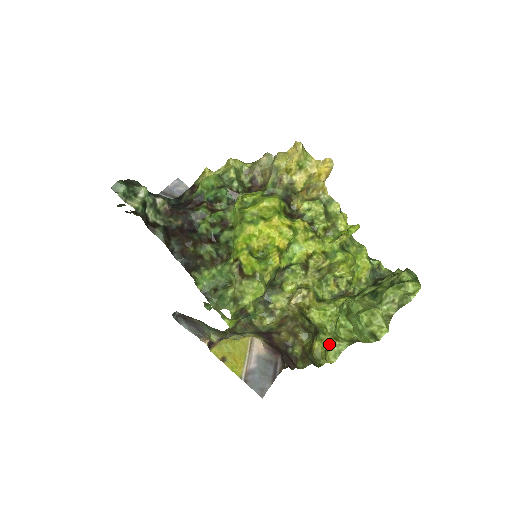
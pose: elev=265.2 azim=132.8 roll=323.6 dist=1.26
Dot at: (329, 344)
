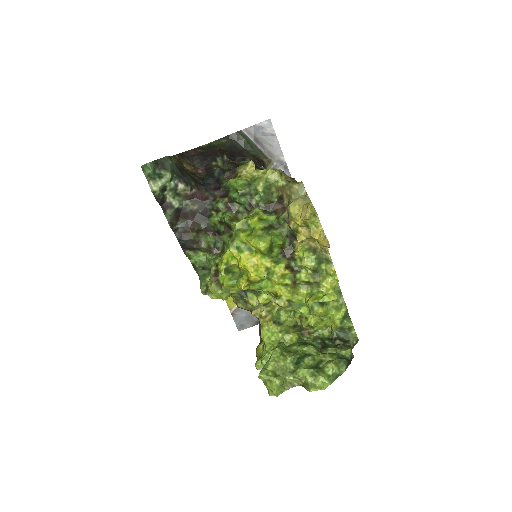
Dot at: occluded
